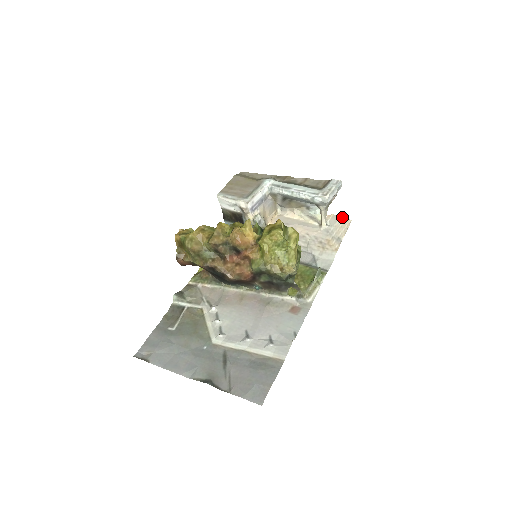
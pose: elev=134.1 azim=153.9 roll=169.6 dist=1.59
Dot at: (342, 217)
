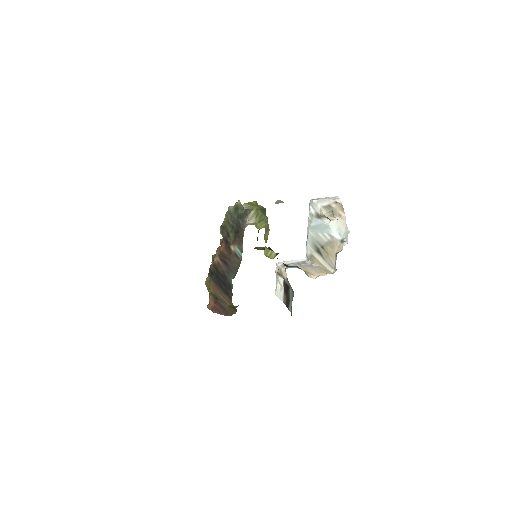
Dot at: occluded
